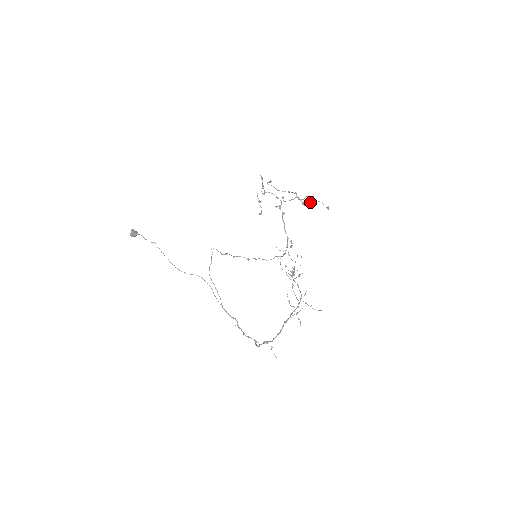
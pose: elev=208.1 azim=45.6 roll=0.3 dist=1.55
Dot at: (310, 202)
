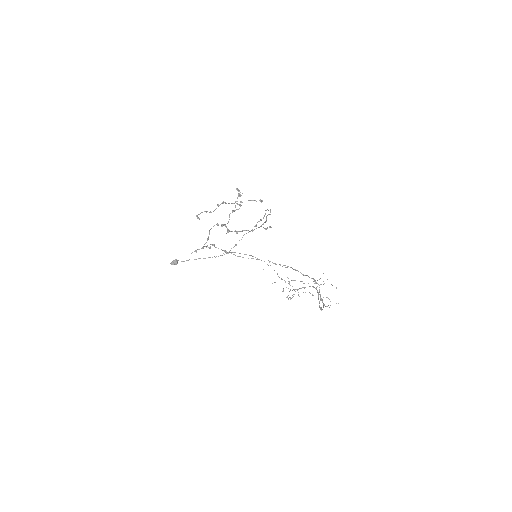
Dot at: occluded
